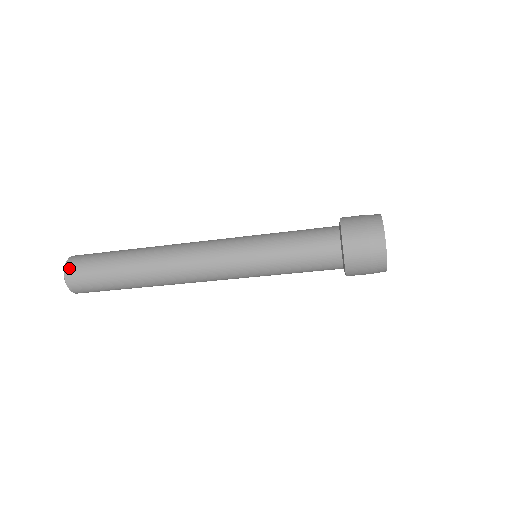
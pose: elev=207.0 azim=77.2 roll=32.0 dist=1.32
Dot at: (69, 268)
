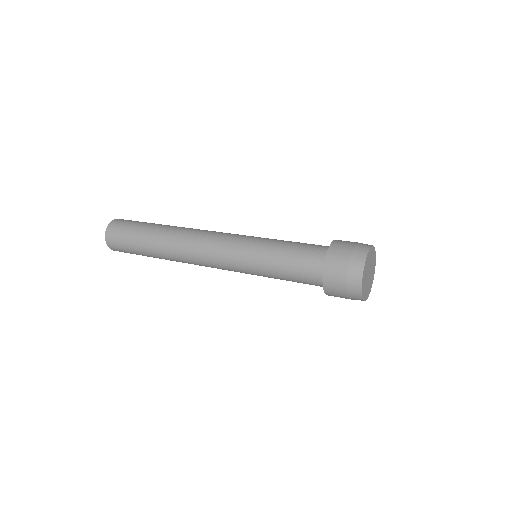
Dot at: (108, 238)
